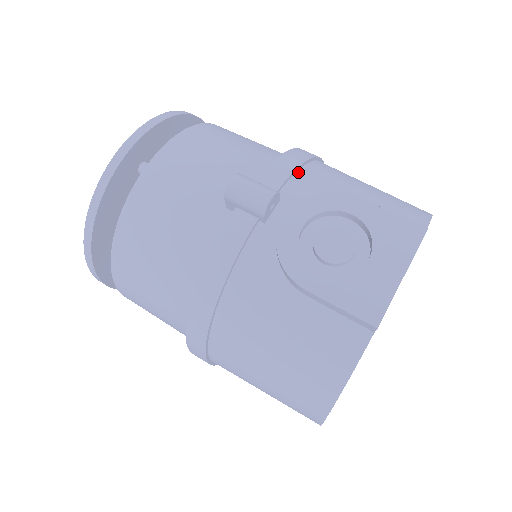
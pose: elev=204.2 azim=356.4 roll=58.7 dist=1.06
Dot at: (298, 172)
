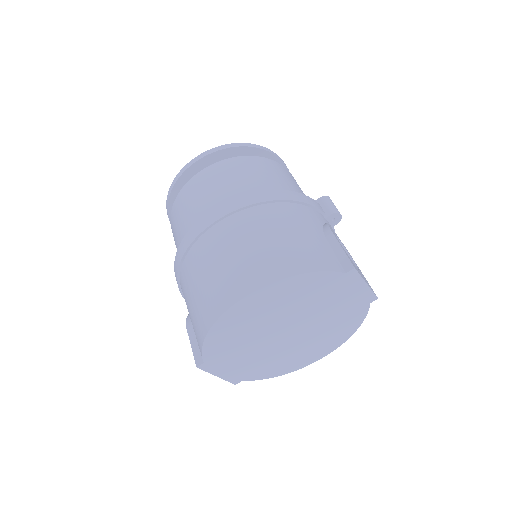
Dot at: occluded
